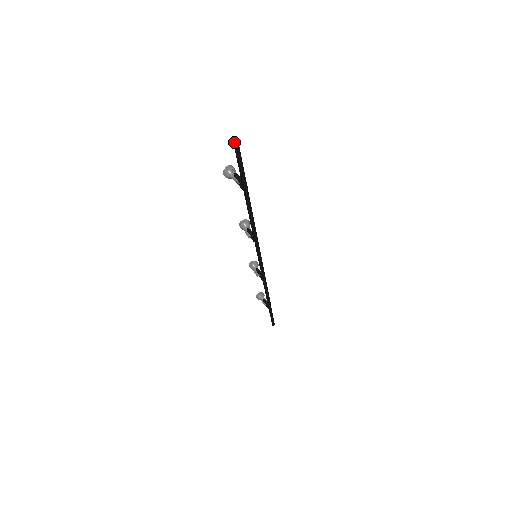
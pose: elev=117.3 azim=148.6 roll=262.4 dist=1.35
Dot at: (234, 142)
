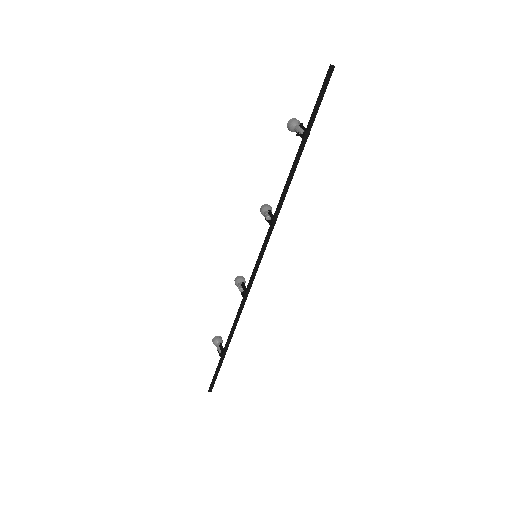
Dot at: (331, 66)
